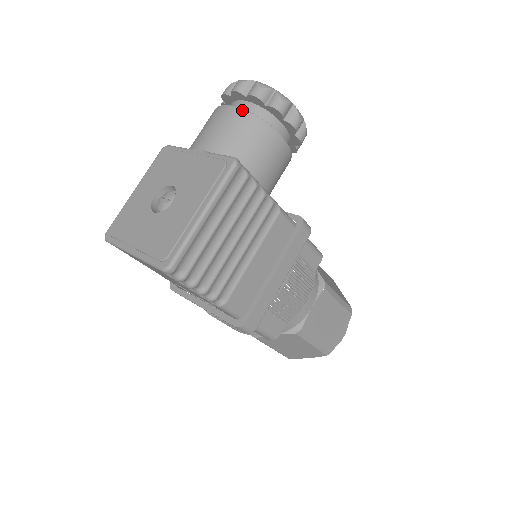
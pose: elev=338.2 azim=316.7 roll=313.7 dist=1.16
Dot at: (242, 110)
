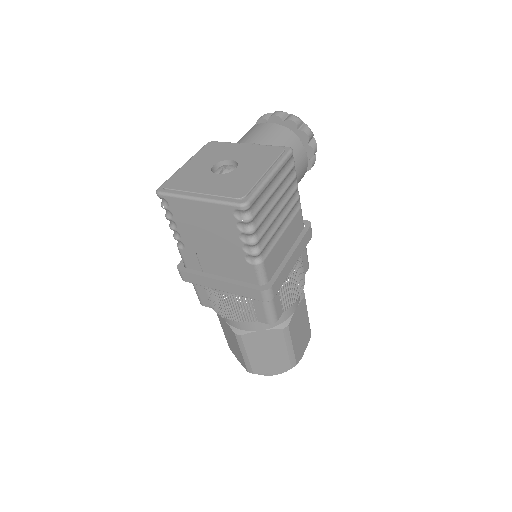
Dot at: (283, 127)
